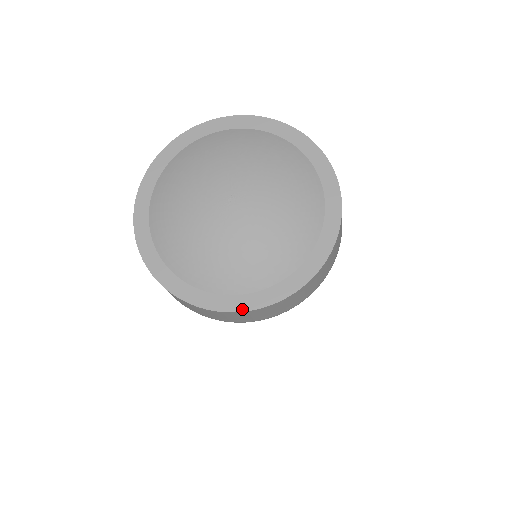
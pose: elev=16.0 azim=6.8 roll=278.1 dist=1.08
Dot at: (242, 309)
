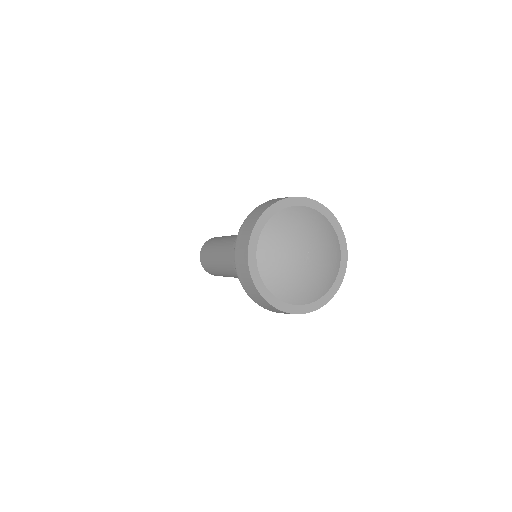
Dot at: (296, 313)
